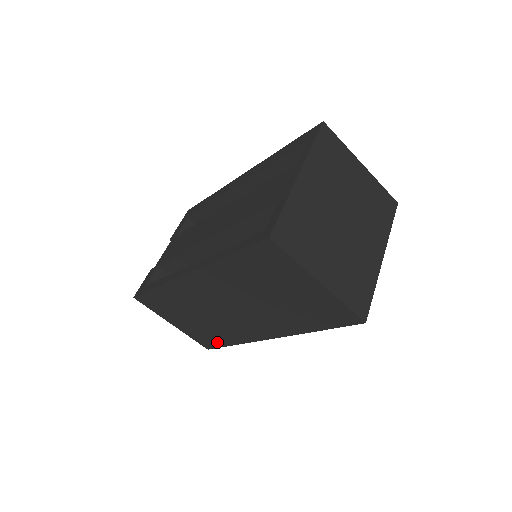
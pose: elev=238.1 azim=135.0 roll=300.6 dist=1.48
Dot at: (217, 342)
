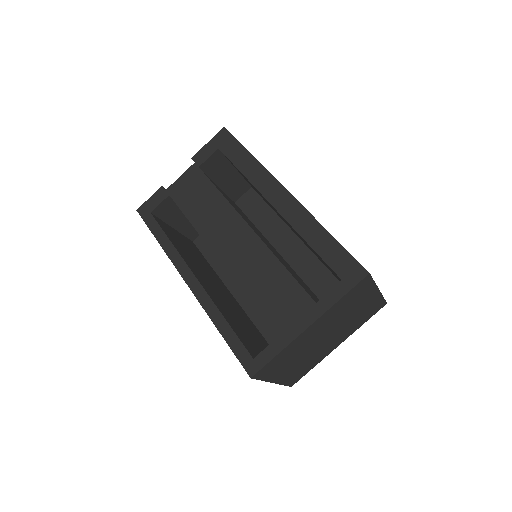
Dot at: occluded
